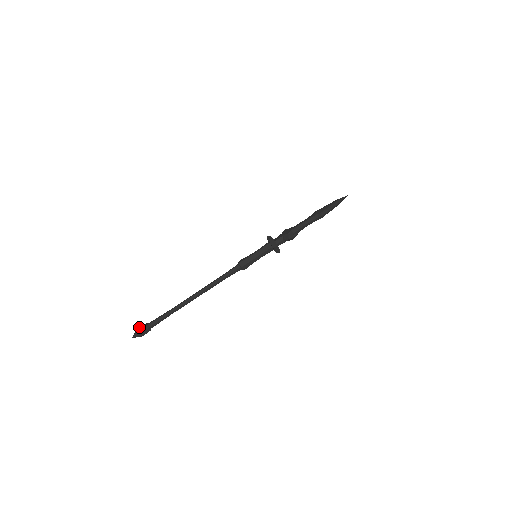
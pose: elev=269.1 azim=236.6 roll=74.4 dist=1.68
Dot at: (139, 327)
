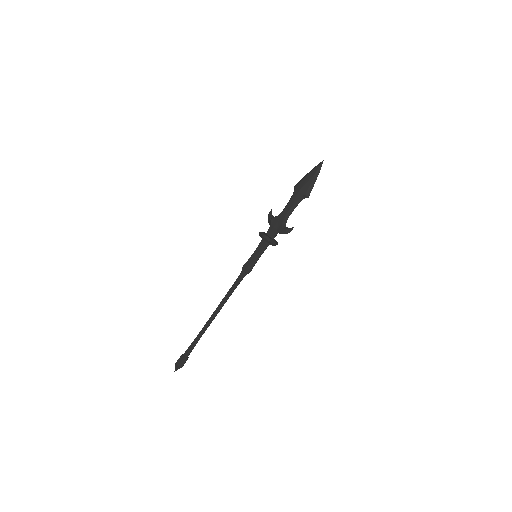
Dot at: occluded
